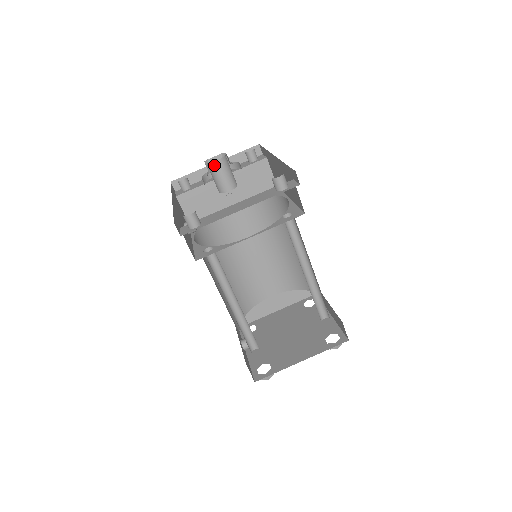
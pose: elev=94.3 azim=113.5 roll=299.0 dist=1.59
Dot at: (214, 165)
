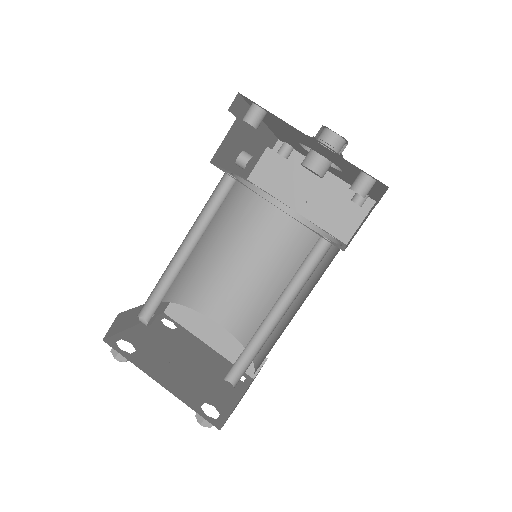
Dot at: (328, 134)
